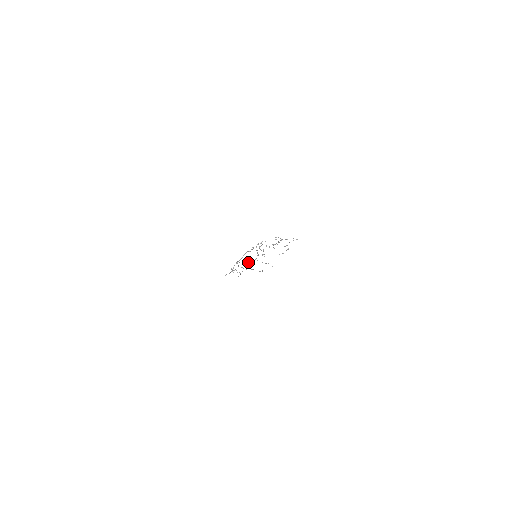
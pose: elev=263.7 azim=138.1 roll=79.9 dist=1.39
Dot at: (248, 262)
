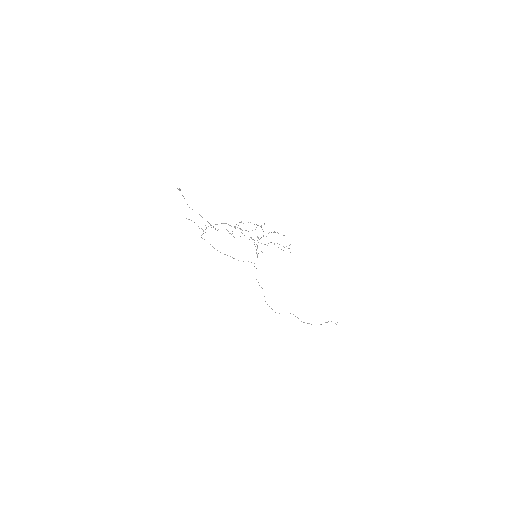
Dot at: occluded
